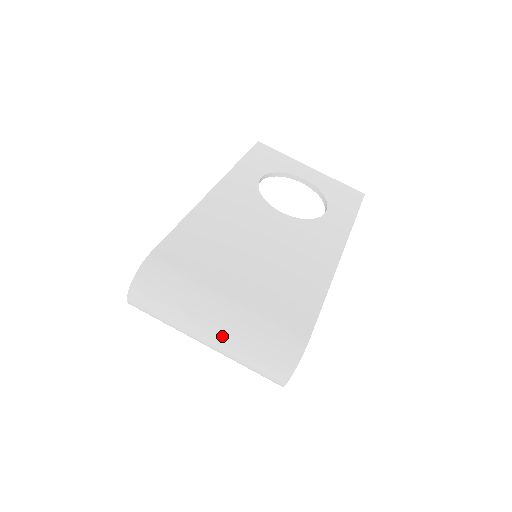
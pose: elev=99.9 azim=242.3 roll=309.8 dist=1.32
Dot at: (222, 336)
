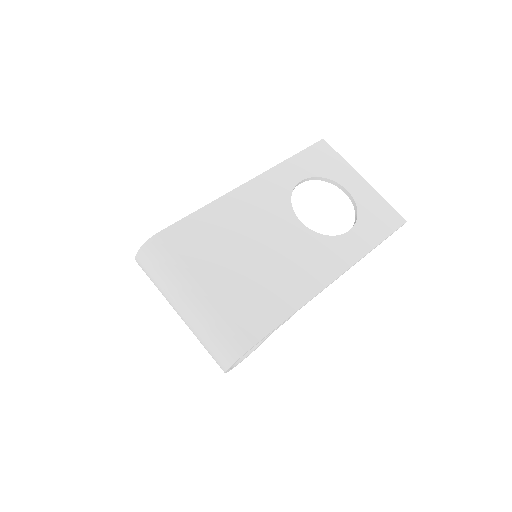
Dot at: (188, 317)
